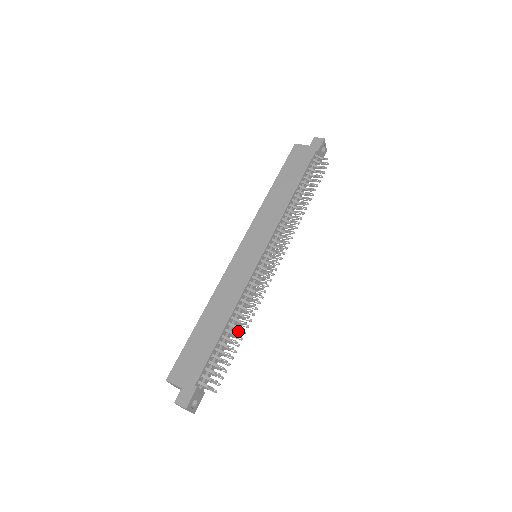
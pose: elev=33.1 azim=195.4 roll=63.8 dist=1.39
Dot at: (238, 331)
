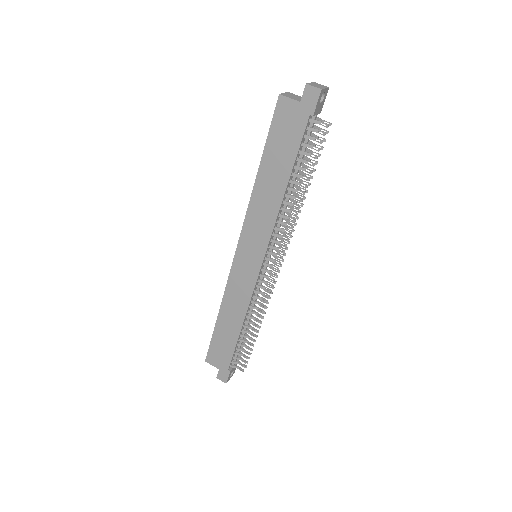
Dot at: occluded
